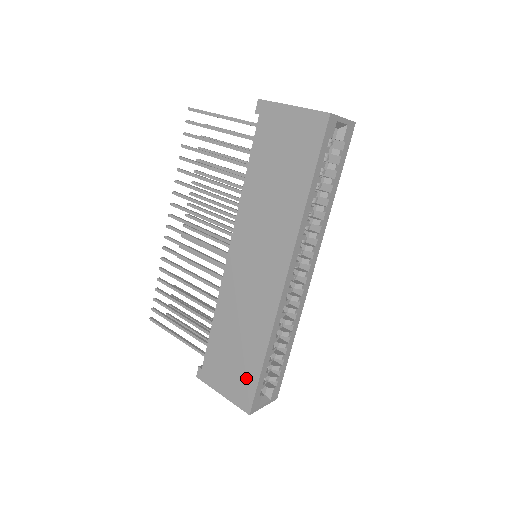
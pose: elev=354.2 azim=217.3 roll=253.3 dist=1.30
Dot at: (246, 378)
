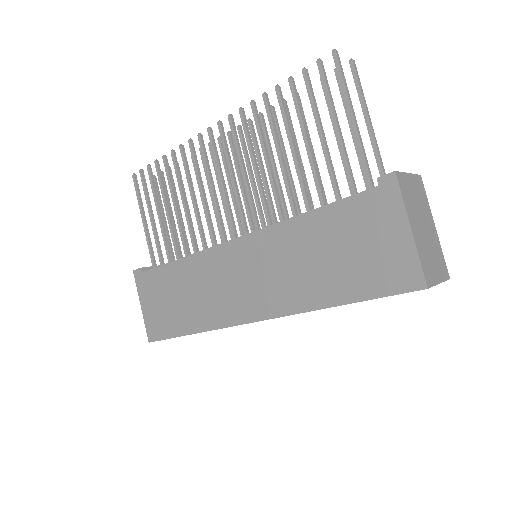
Dot at: (166, 324)
